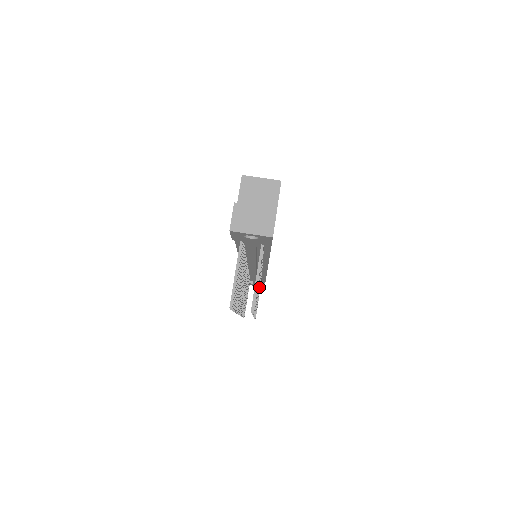
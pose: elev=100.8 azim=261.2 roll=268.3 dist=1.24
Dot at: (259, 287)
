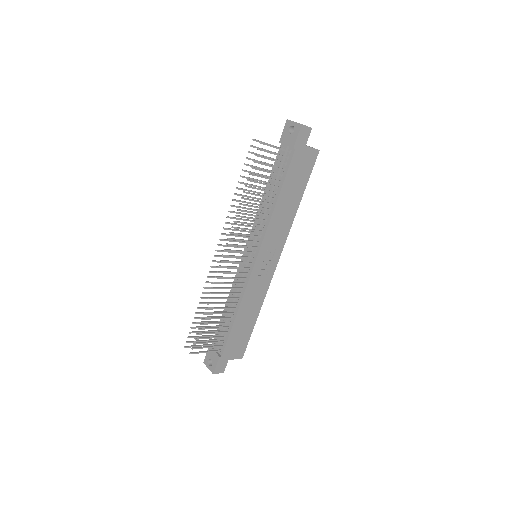
Dot at: (240, 262)
